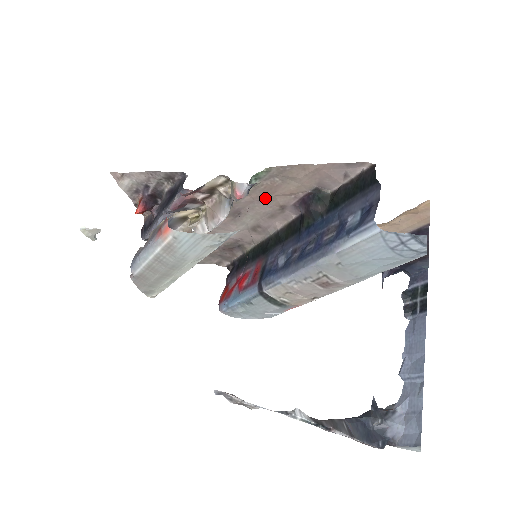
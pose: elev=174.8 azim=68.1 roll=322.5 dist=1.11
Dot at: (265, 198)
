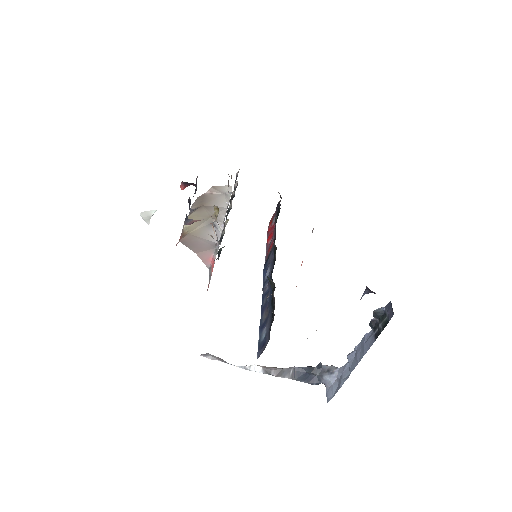
Dot at: occluded
